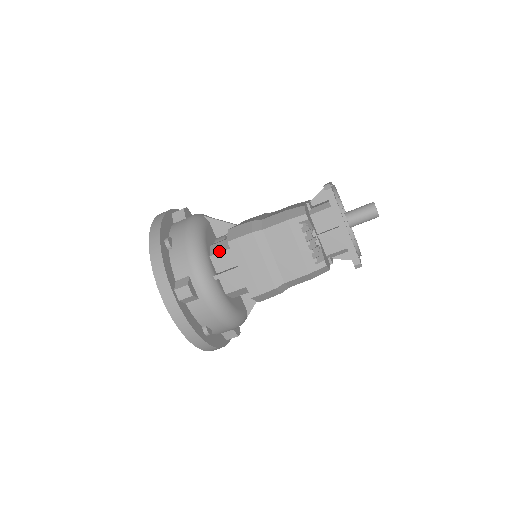
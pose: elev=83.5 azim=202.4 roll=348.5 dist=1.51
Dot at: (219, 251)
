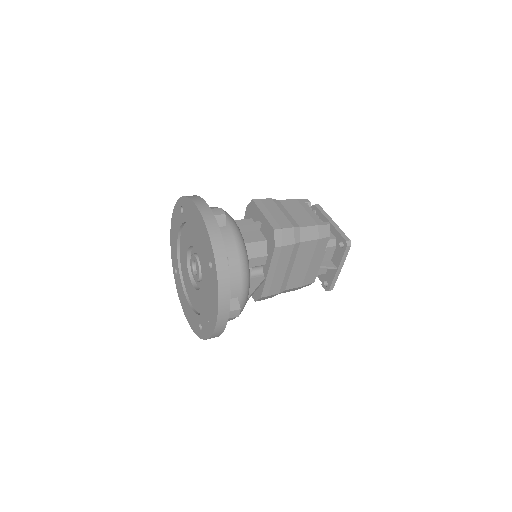
Dot at: (237, 220)
